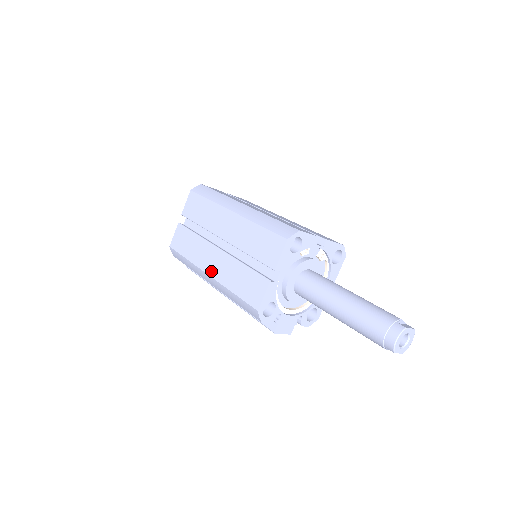
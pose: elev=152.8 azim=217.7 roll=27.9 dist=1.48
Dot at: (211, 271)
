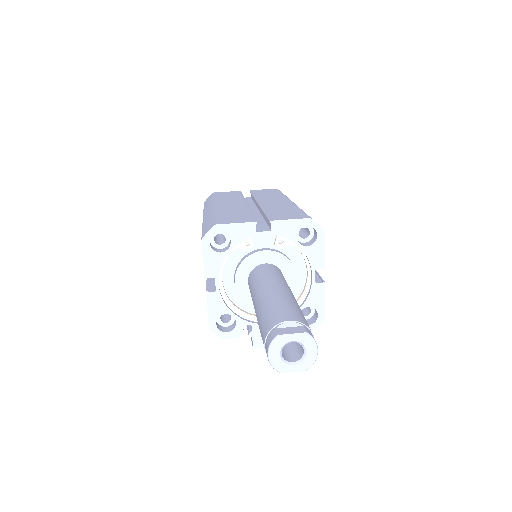
Dot at: occluded
